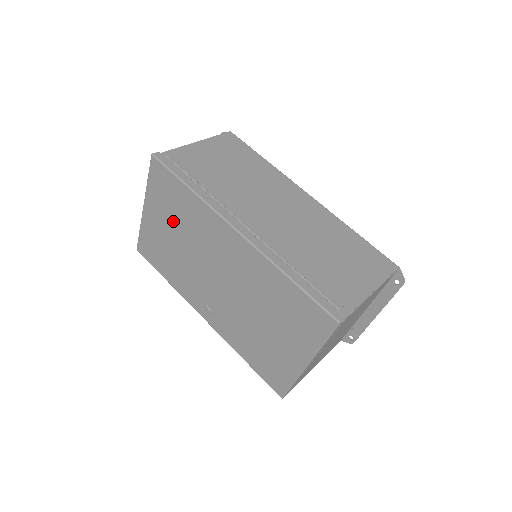
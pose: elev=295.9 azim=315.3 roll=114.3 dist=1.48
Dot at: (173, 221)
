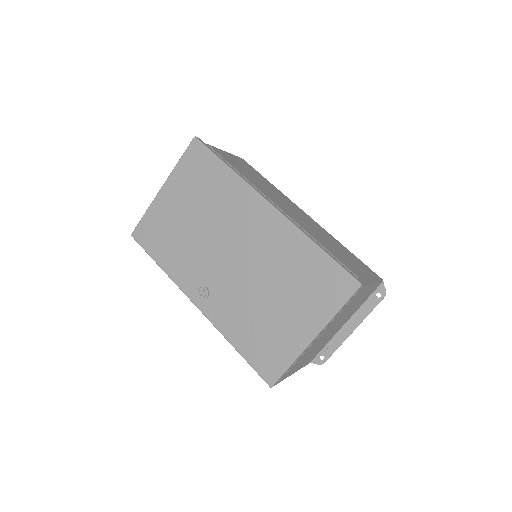
Dot at: (195, 200)
